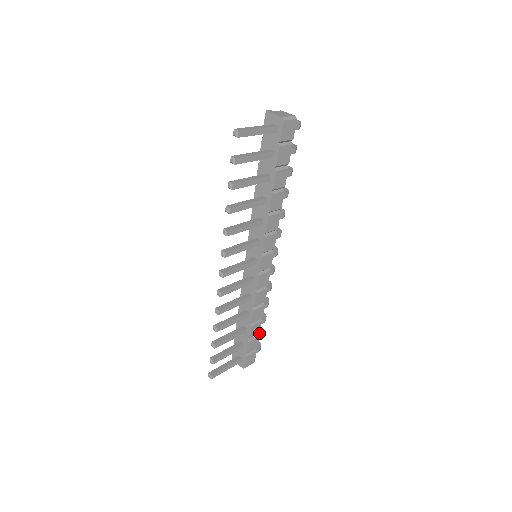
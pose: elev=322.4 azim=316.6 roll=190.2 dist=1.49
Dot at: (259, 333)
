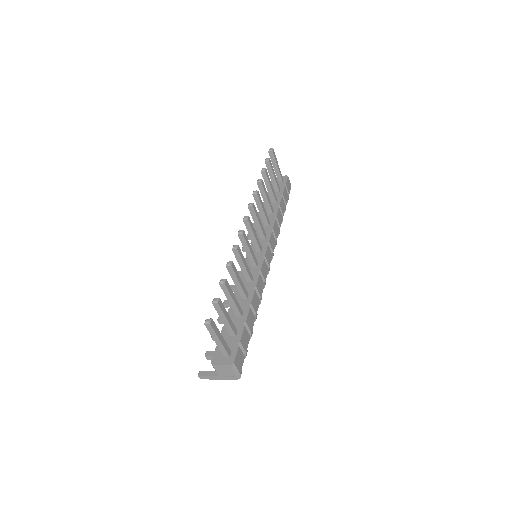
Dot at: (251, 332)
